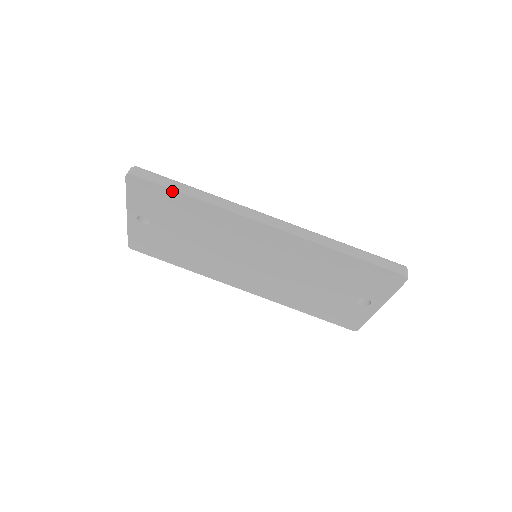
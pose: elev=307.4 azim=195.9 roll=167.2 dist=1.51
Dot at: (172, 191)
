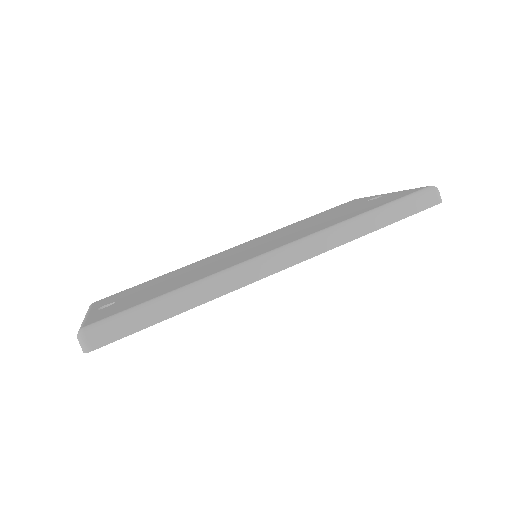
Dot at: (155, 323)
